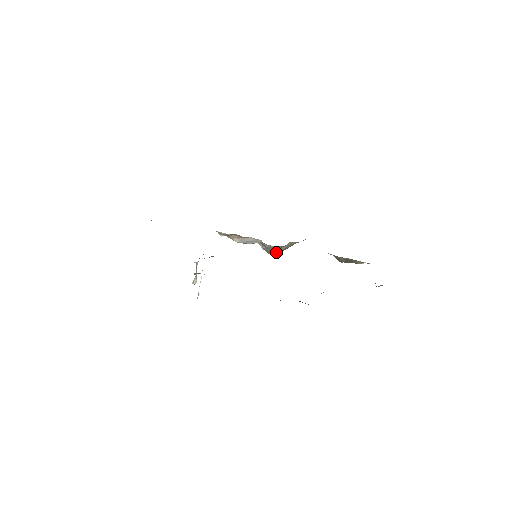
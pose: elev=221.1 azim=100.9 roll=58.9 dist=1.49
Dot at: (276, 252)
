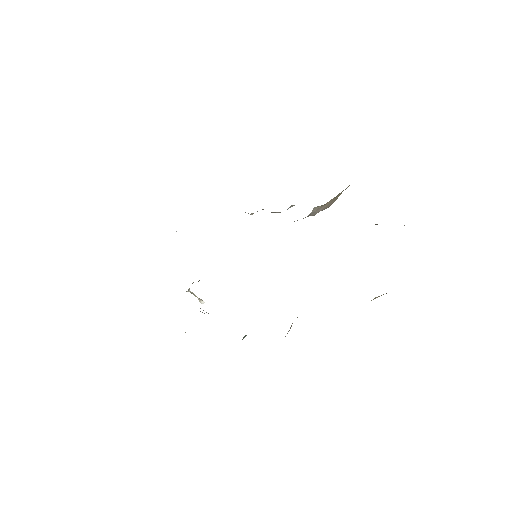
Dot at: occluded
